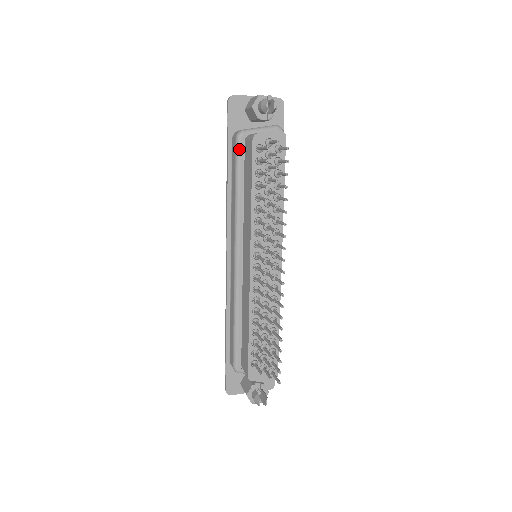
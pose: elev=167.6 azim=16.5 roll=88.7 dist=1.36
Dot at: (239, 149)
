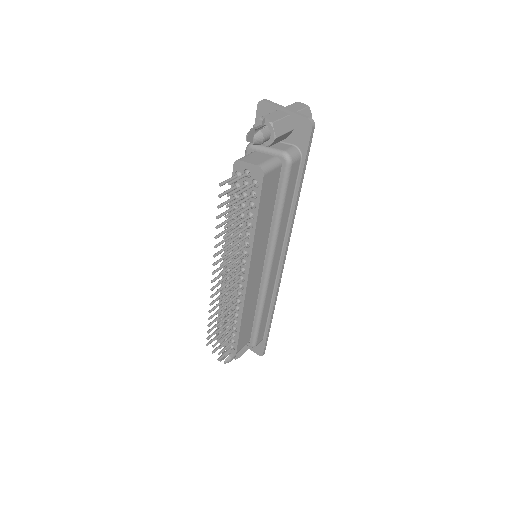
Dot at: occluded
